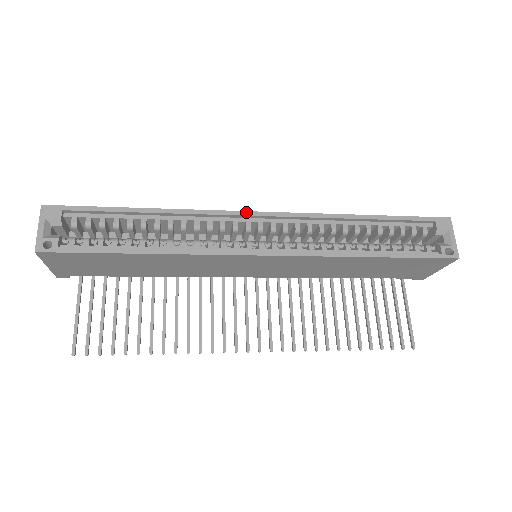
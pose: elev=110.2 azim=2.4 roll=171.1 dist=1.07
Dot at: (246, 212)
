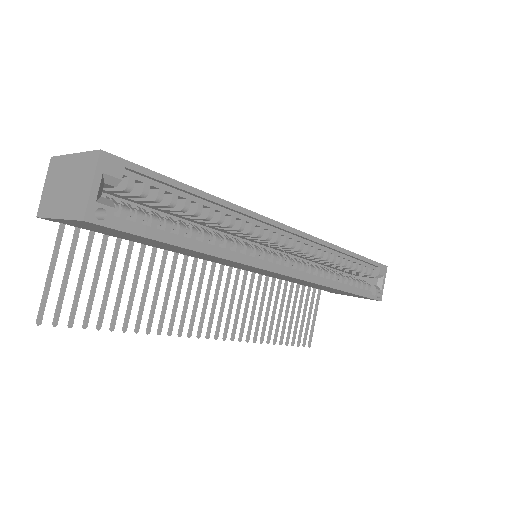
Dot at: (284, 225)
